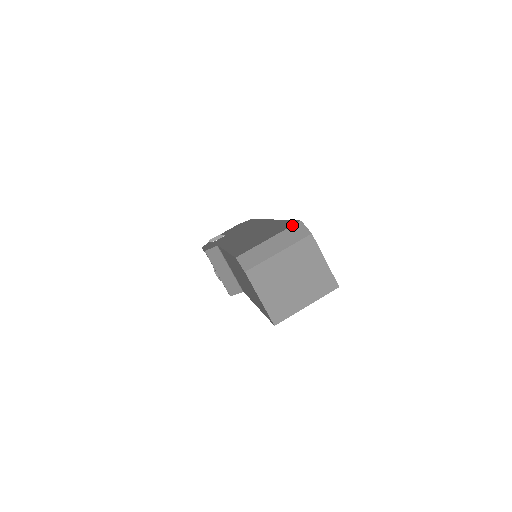
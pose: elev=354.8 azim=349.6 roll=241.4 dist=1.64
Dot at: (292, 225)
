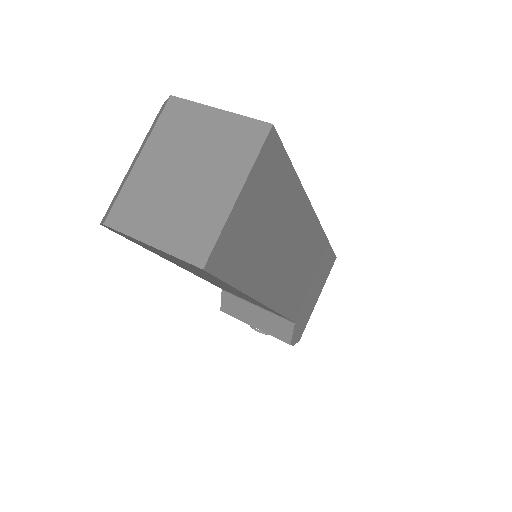
Dot at: (154, 120)
